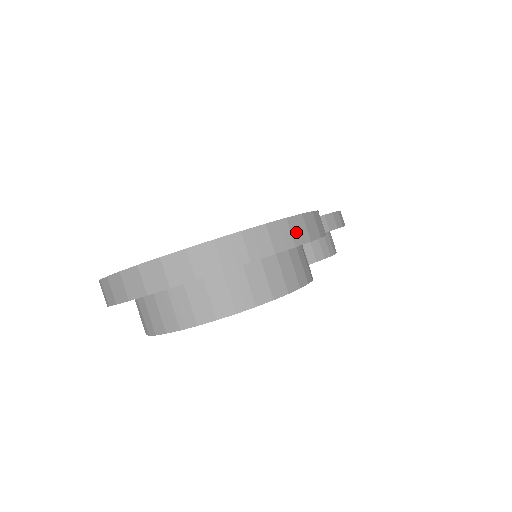
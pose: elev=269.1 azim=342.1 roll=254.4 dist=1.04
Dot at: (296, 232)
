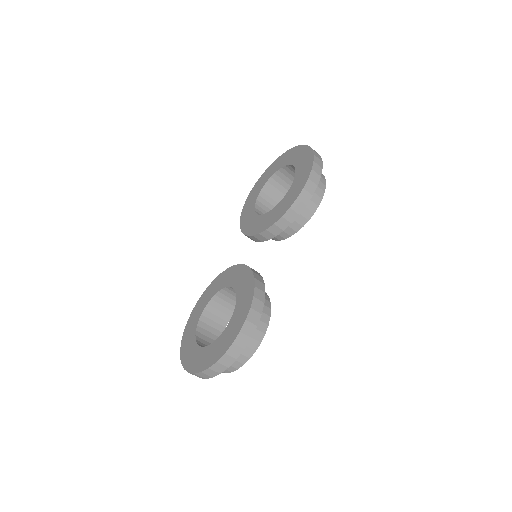
Dot at: (234, 353)
